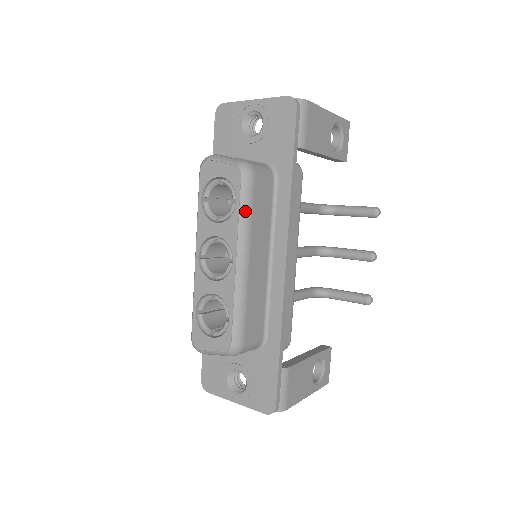
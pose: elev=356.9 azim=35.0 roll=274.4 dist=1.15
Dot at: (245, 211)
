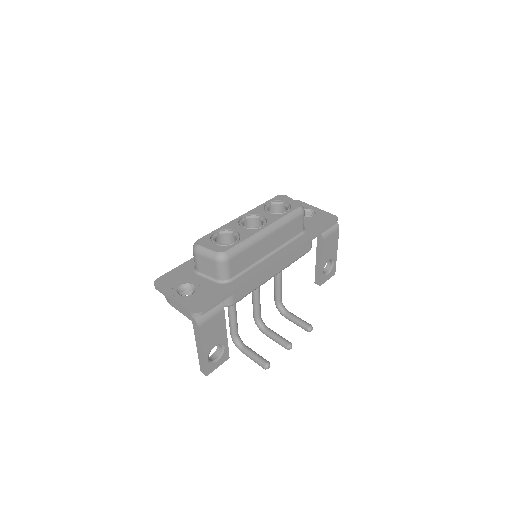
Dot at: (288, 218)
